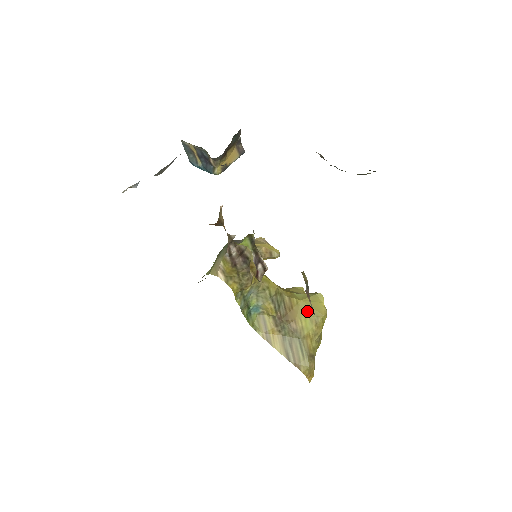
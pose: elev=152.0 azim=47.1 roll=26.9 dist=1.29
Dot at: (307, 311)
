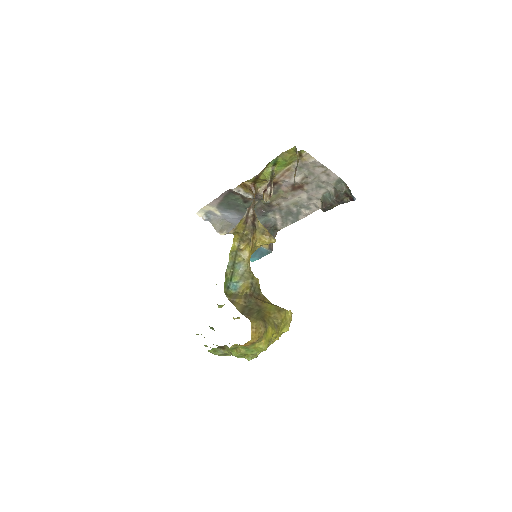
Dot at: (275, 305)
